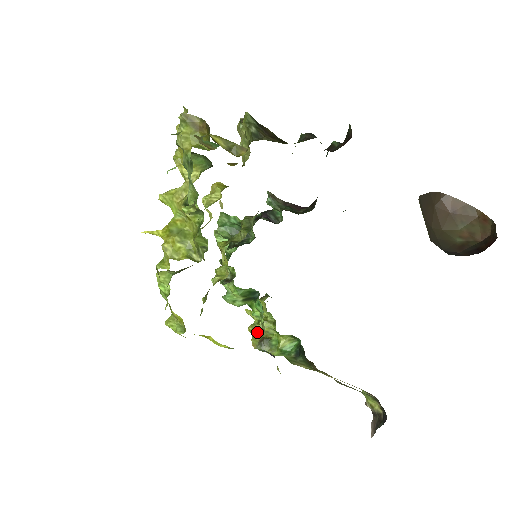
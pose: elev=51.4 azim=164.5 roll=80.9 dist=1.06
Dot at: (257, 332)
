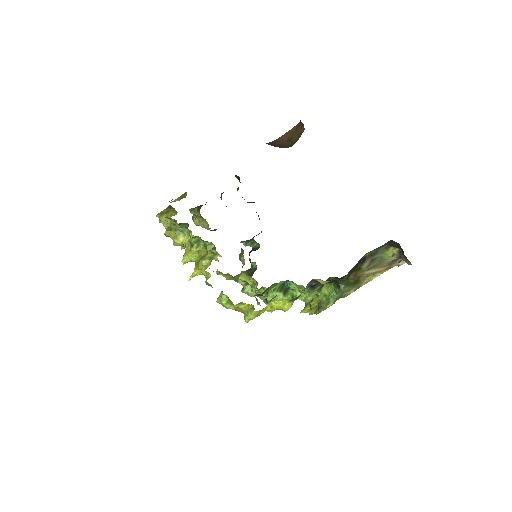
Dot at: (314, 309)
